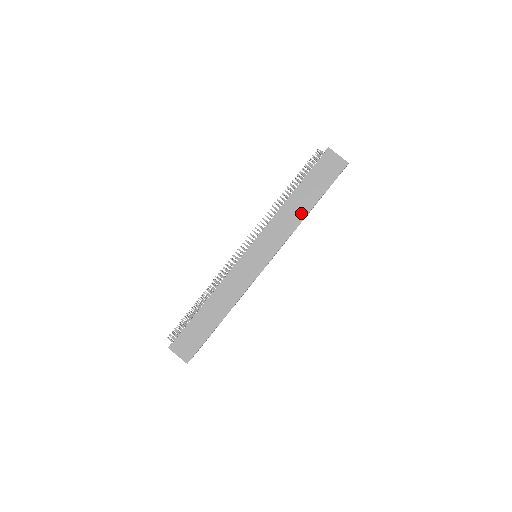
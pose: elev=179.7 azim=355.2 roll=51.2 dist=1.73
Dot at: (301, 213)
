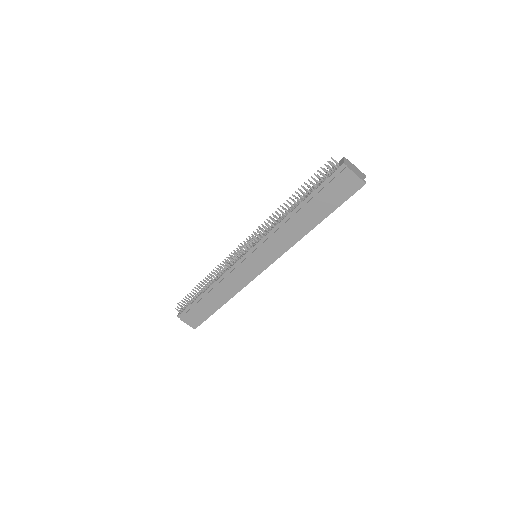
Dot at: (305, 228)
